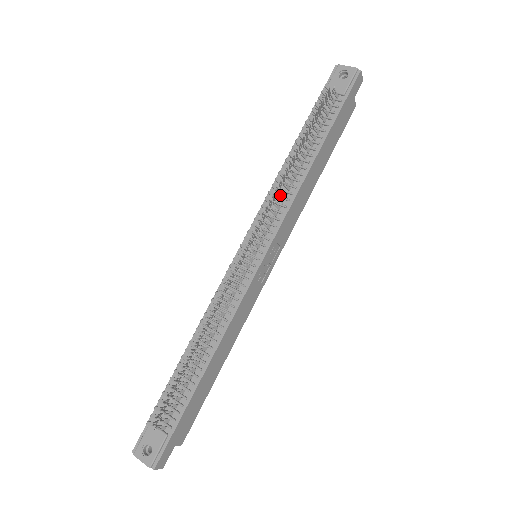
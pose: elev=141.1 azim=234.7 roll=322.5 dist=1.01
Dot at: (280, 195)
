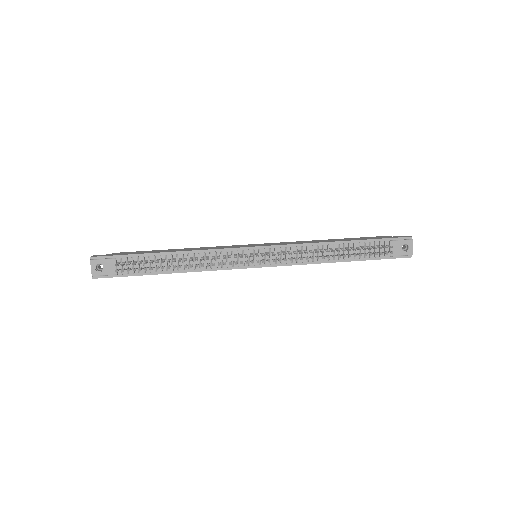
Dot at: (304, 253)
